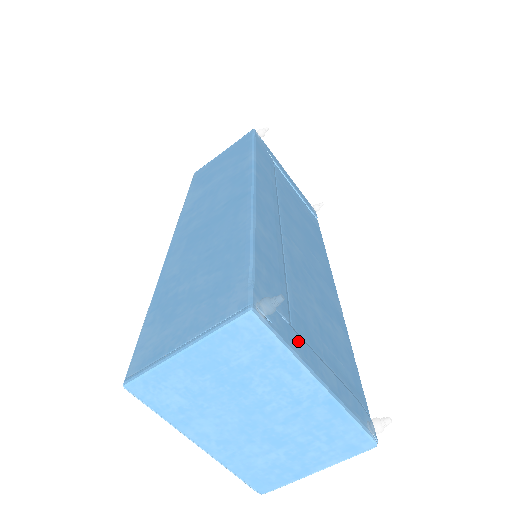
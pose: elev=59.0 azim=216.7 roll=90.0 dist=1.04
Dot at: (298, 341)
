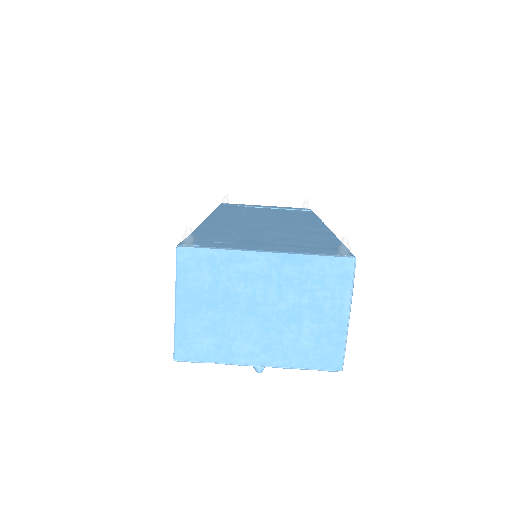
Dot at: (237, 246)
